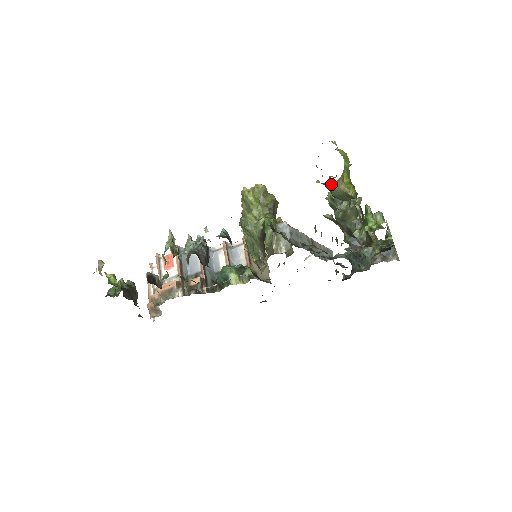
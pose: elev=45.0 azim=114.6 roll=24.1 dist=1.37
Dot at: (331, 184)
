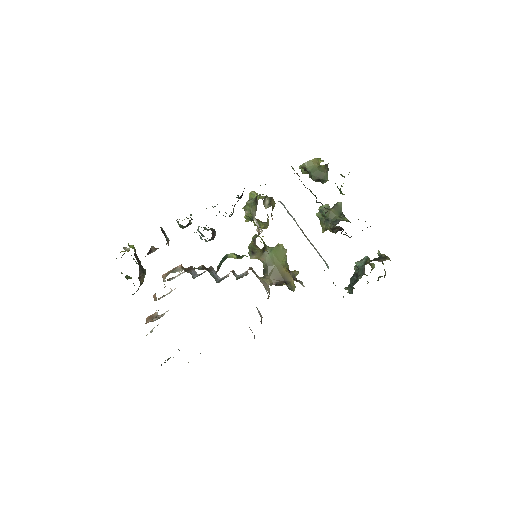
Dot at: (308, 164)
